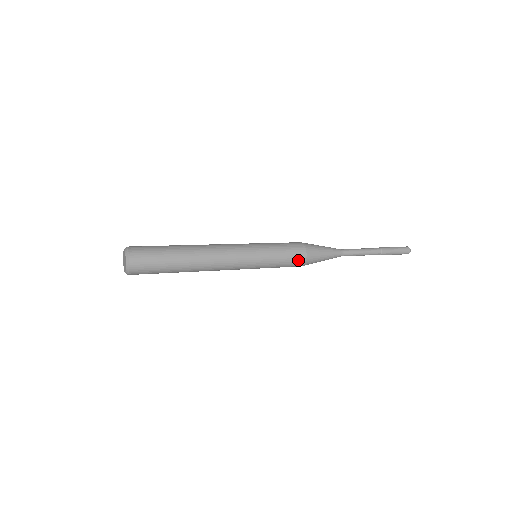
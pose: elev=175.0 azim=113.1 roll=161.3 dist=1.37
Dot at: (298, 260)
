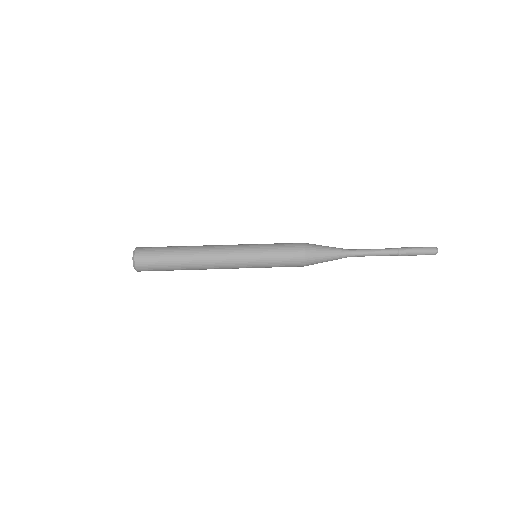
Dot at: (296, 261)
